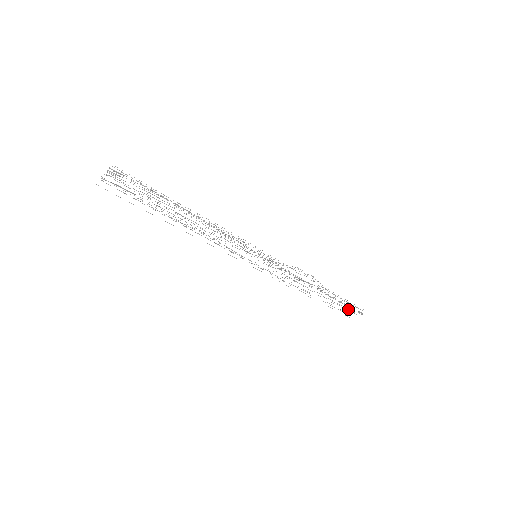
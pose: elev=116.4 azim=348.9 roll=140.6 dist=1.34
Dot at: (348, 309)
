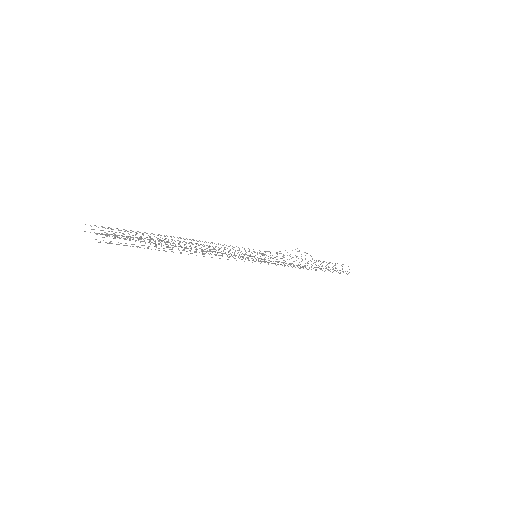
Dot at: occluded
